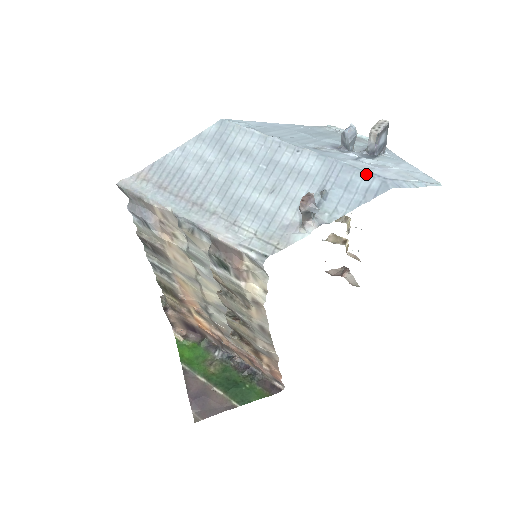
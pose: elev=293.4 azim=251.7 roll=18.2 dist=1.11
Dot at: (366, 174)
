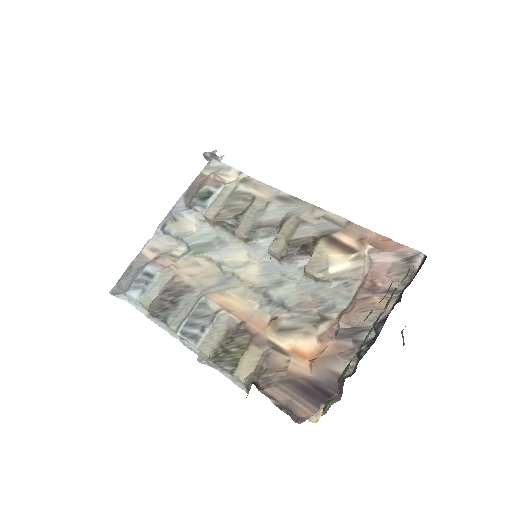
Dot at: occluded
